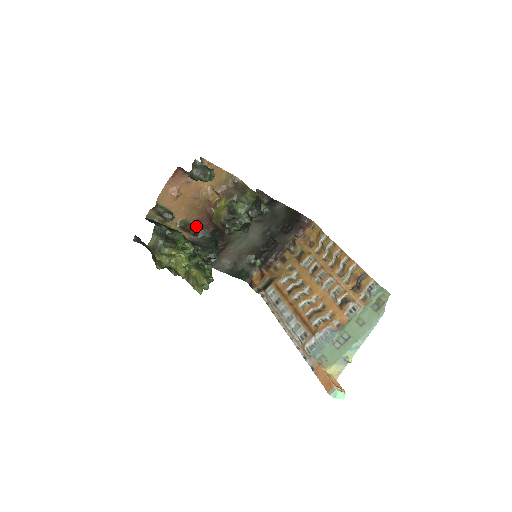
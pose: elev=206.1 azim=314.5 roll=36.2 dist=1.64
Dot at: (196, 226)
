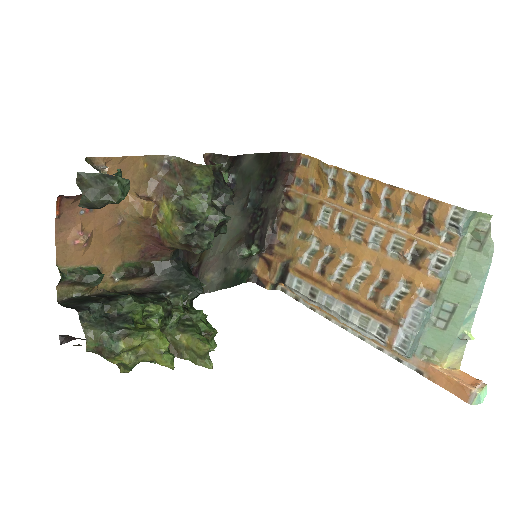
Dot at: (144, 261)
